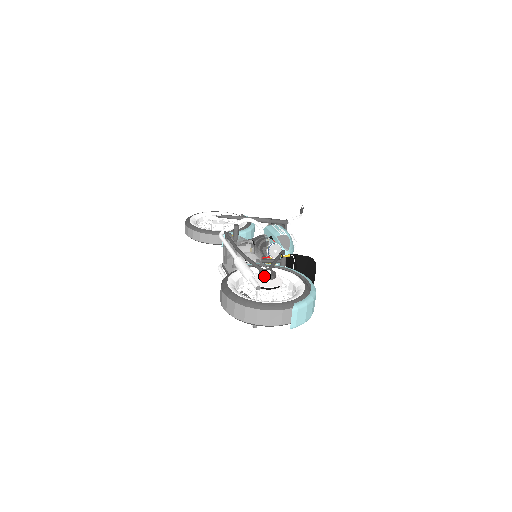
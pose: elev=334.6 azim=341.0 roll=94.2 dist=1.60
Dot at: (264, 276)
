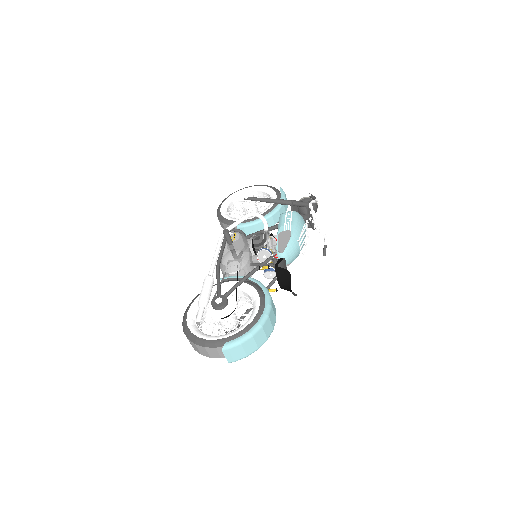
Dot at: (212, 306)
